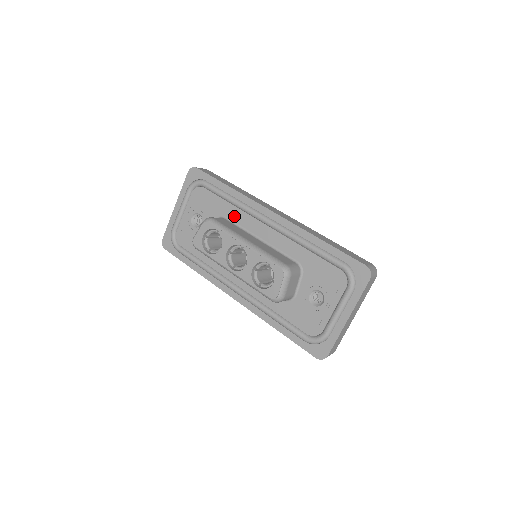
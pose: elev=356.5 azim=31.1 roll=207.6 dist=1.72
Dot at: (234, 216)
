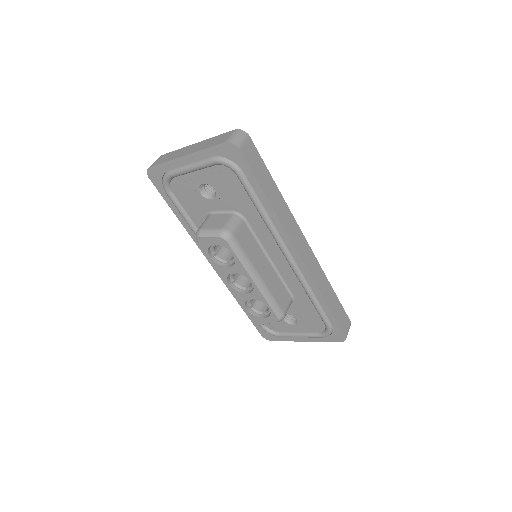
Dot at: (256, 226)
